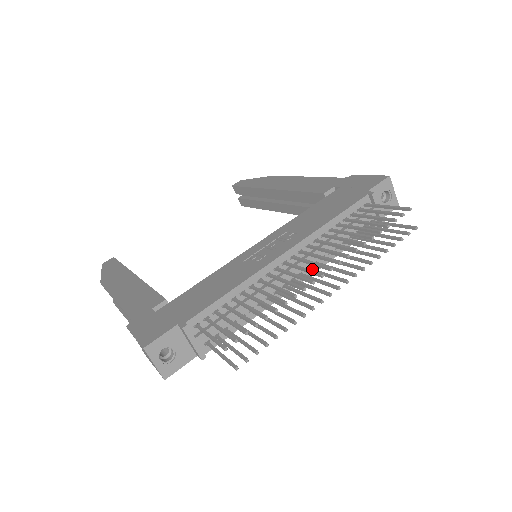
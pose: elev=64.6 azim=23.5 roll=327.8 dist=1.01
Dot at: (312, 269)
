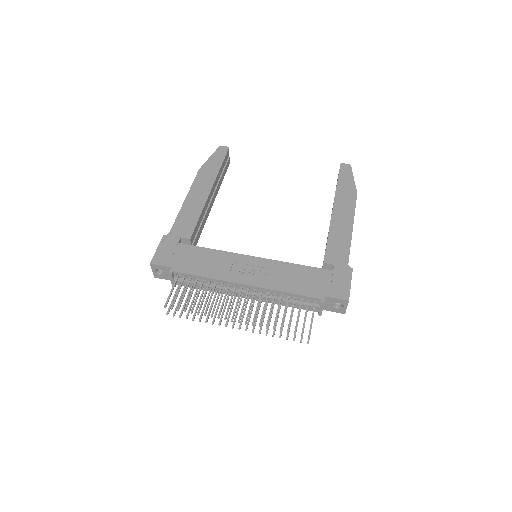
Dot at: (254, 301)
